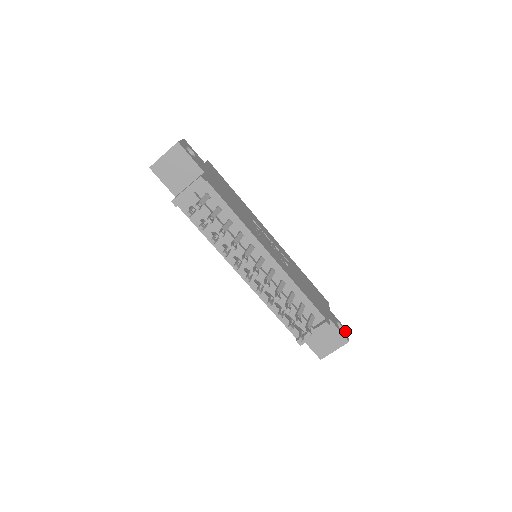
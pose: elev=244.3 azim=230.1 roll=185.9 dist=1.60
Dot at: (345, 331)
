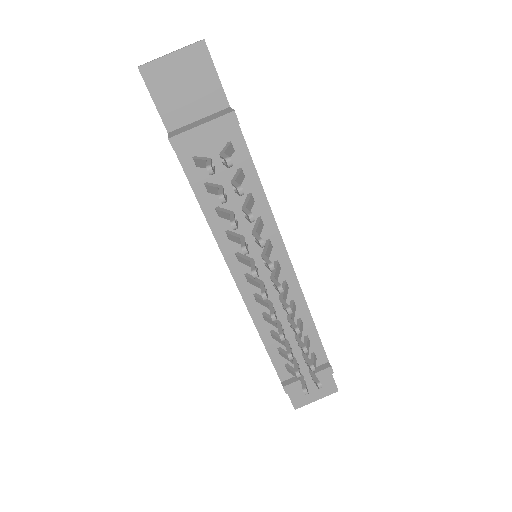
Dot at: occluded
